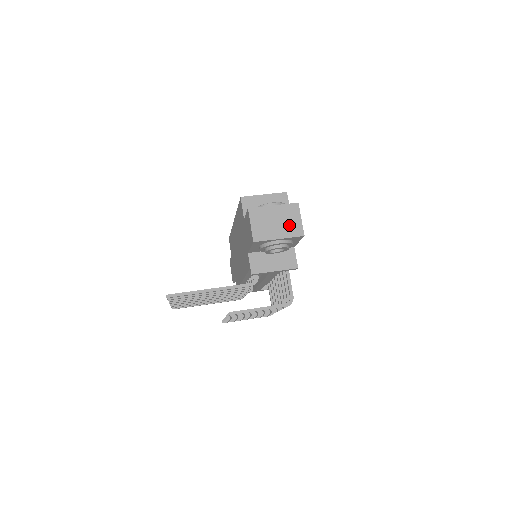
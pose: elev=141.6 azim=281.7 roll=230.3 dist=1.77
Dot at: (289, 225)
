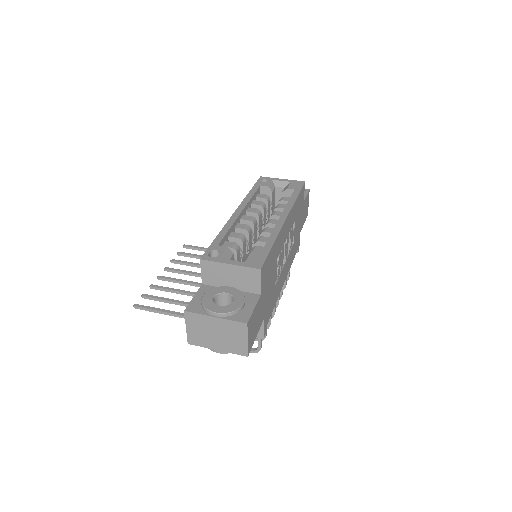
Dot at: (231, 342)
